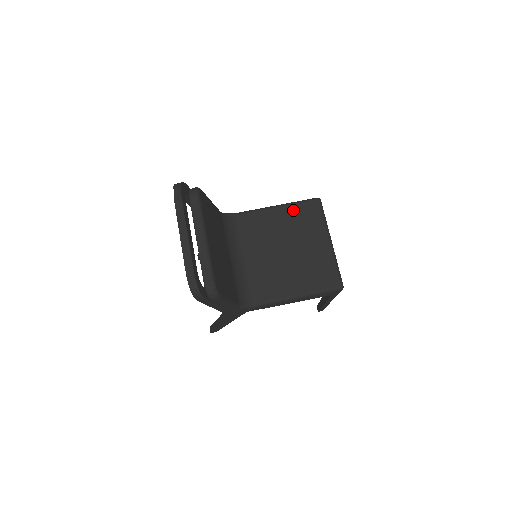
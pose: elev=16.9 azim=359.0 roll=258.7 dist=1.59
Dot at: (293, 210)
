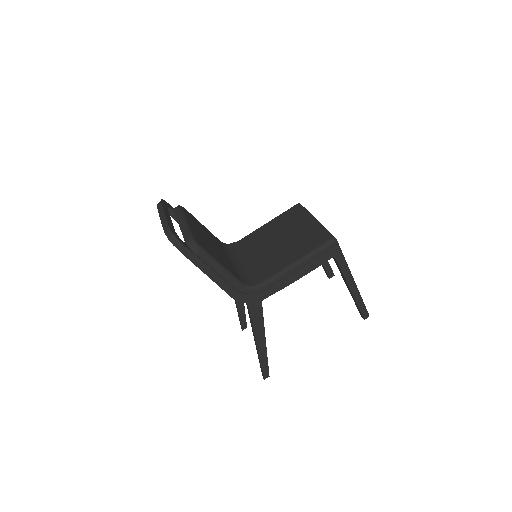
Dot at: (279, 218)
